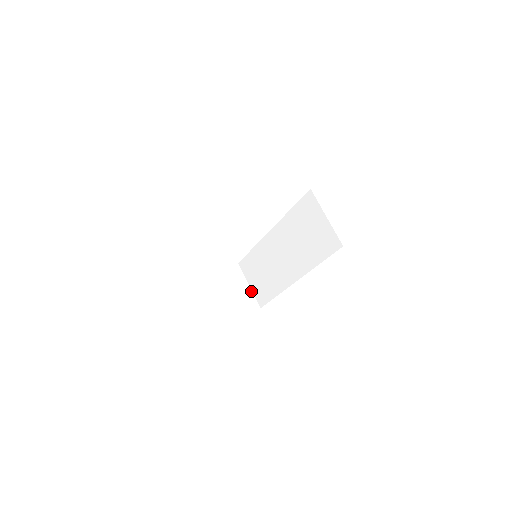
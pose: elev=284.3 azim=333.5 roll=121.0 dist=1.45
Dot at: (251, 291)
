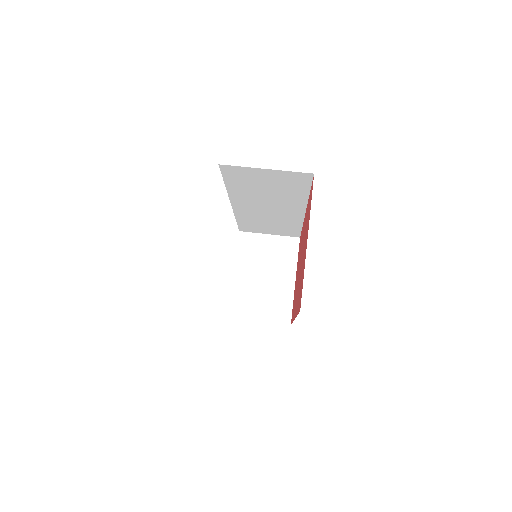
Dot at: (276, 236)
